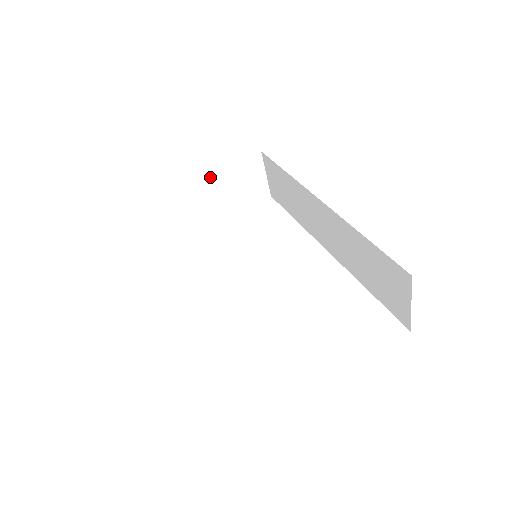
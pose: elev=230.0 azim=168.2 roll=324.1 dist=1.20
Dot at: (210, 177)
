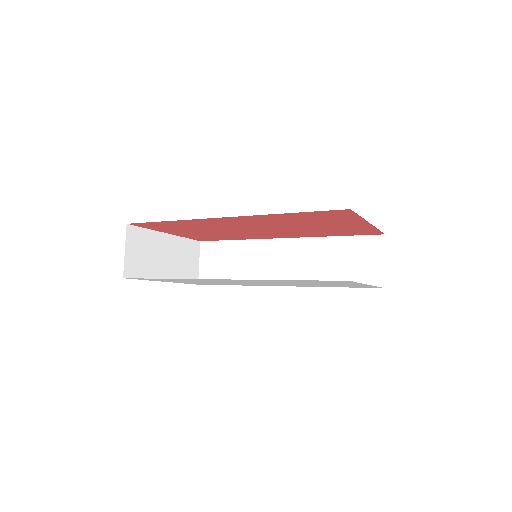
Dot at: (170, 239)
